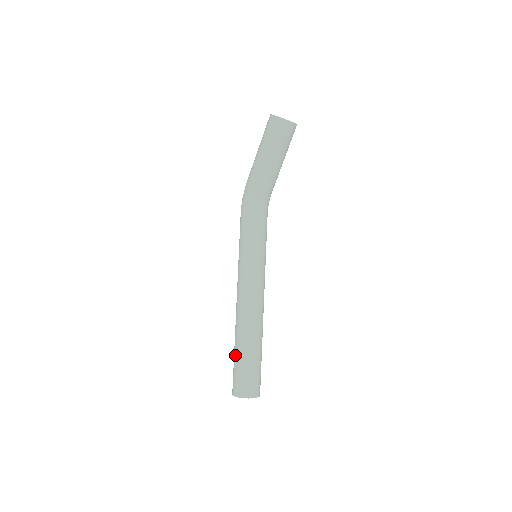
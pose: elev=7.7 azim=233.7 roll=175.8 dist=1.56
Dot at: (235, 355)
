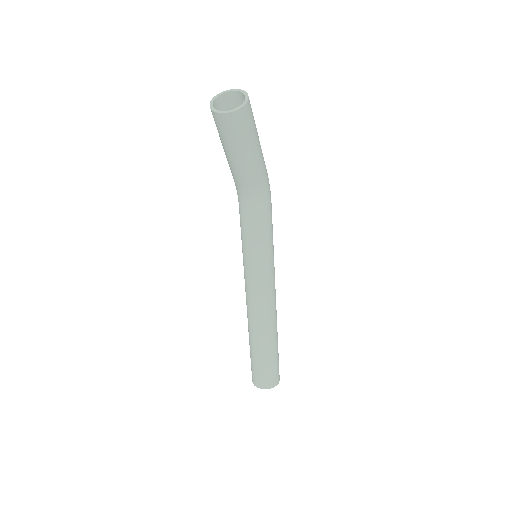
Dot at: occluded
